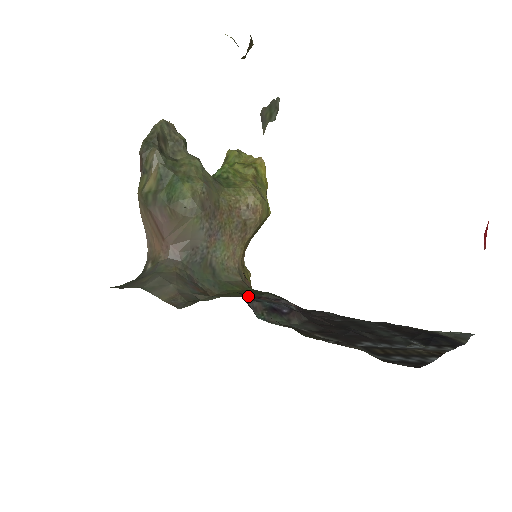
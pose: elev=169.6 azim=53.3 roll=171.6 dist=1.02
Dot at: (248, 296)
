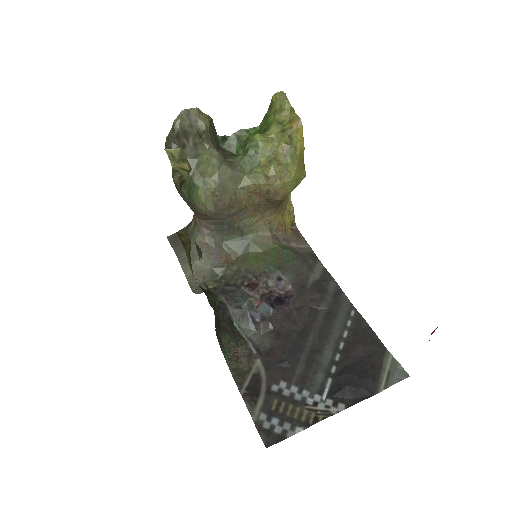
Dot at: (234, 301)
